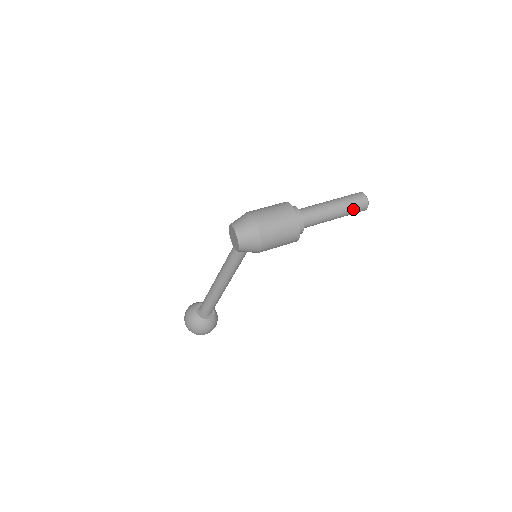
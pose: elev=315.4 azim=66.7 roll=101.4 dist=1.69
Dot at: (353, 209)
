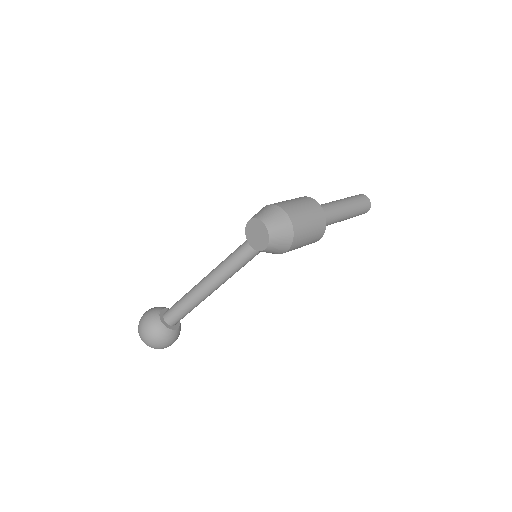
Dot at: (359, 212)
